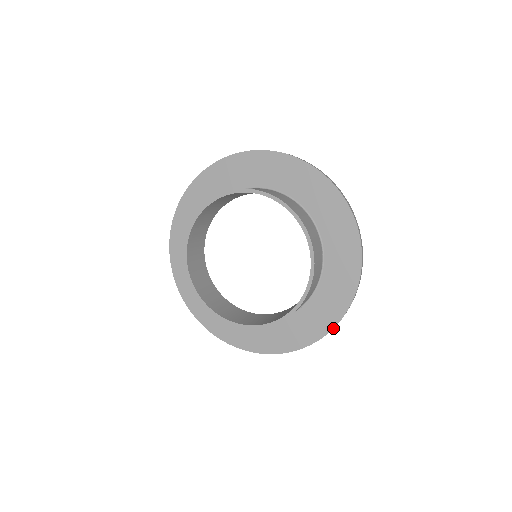
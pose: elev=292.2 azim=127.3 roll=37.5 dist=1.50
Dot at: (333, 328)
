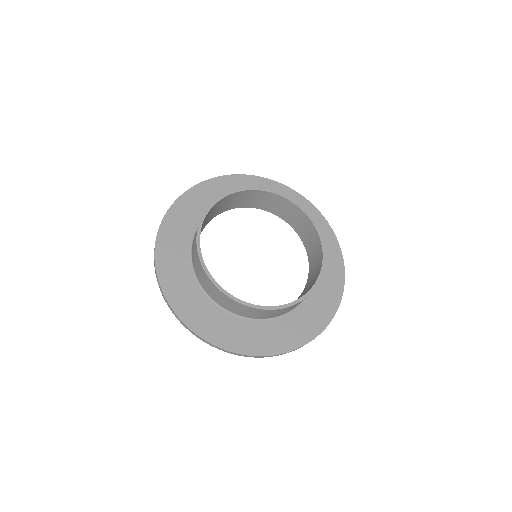
Dot at: (301, 346)
